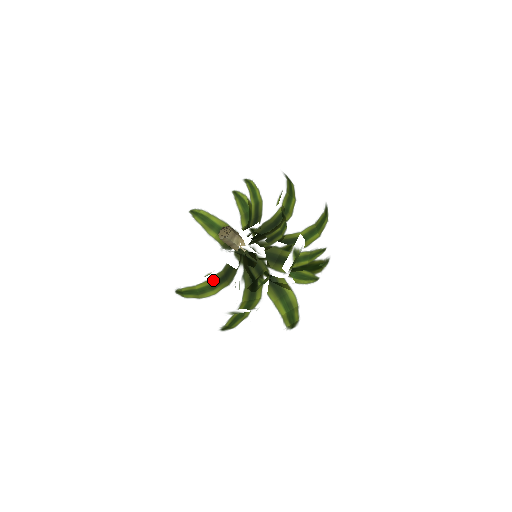
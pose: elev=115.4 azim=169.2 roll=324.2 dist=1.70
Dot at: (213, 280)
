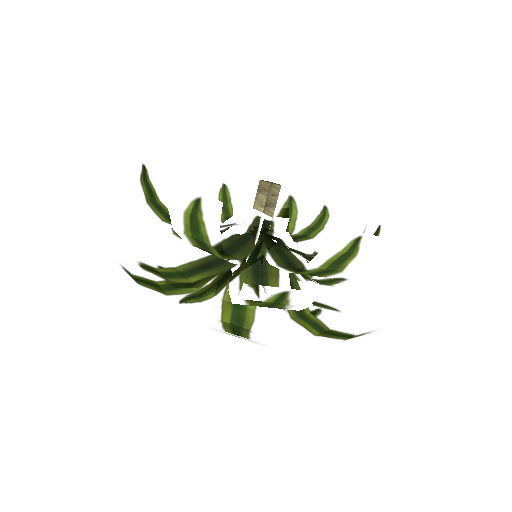
Dot at: occluded
